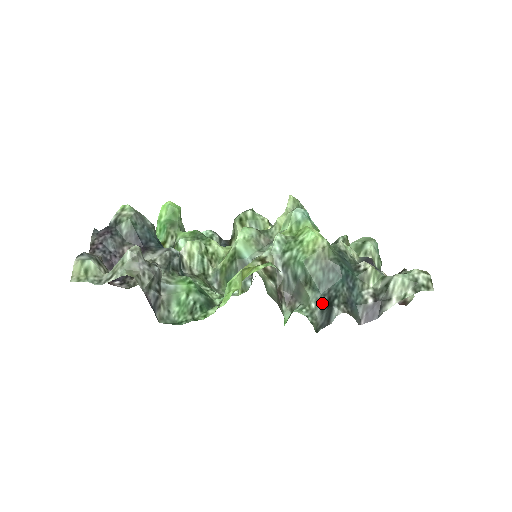
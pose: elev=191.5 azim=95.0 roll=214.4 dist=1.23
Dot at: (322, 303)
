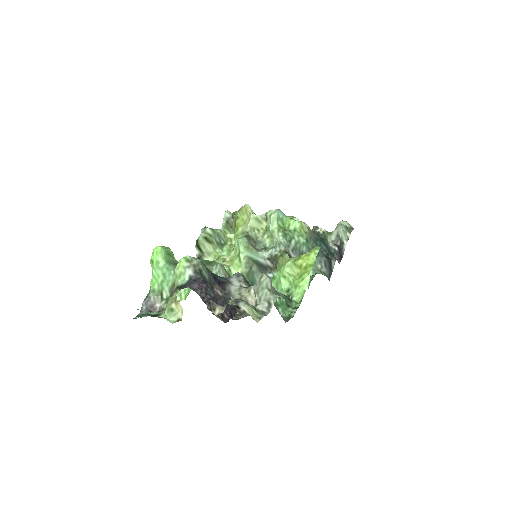
Dot at: (324, 262)
